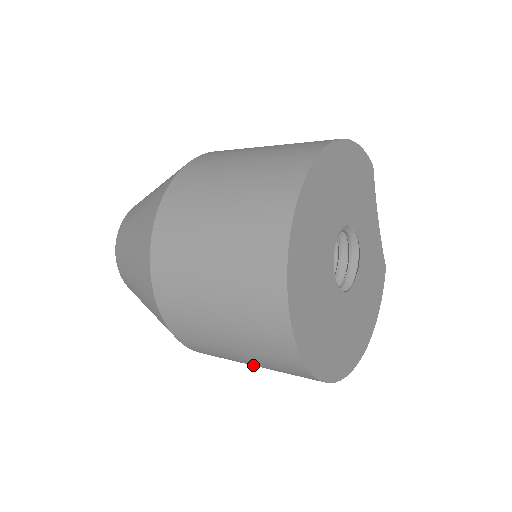
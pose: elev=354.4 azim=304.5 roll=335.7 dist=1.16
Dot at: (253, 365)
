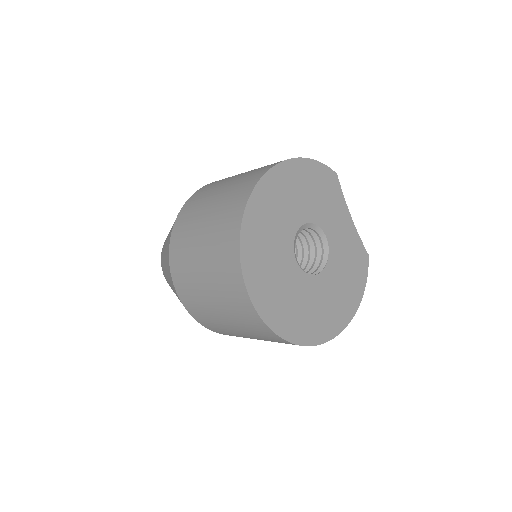
Dot at: (252, 338)
